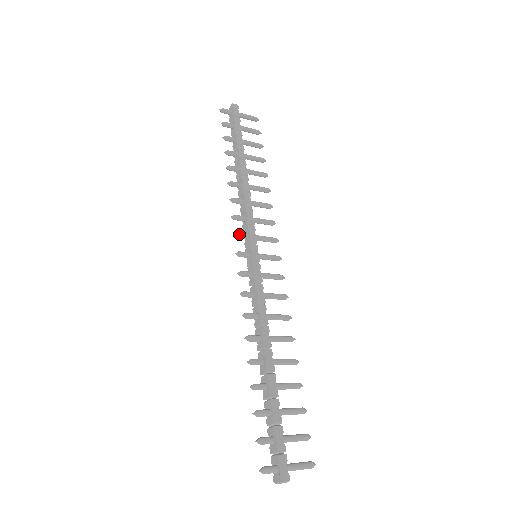
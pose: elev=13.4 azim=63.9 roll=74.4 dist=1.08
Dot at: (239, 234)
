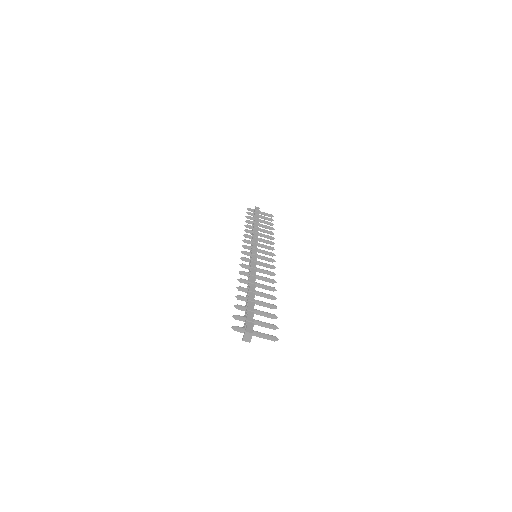
Dot at: (246, 245)
